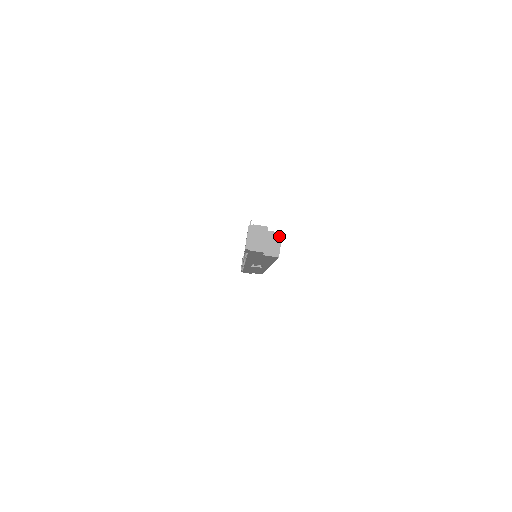
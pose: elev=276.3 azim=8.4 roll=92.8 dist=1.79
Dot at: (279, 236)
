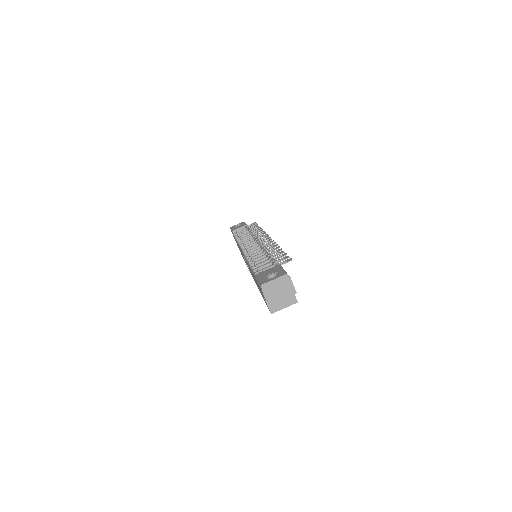
Dot at: (293, 301)
